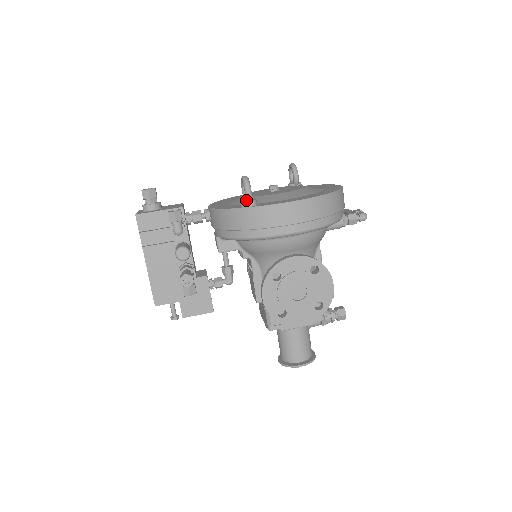
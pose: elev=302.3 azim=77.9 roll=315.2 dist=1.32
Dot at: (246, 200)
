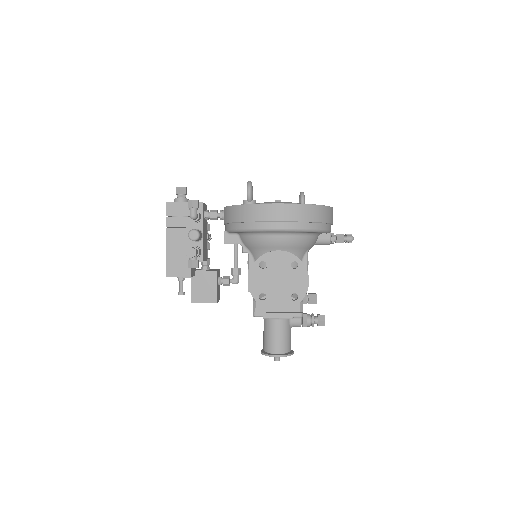
Dot at: (247, 198)
